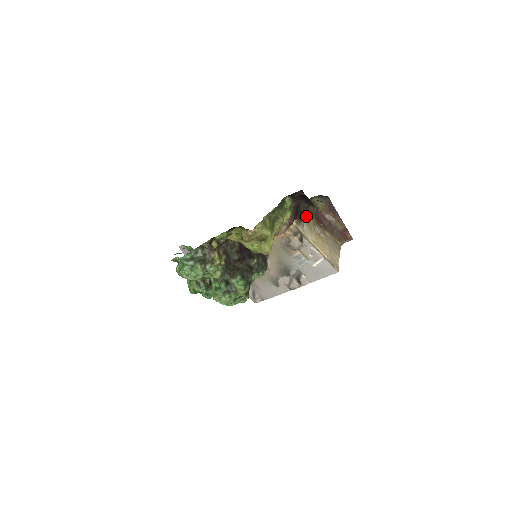
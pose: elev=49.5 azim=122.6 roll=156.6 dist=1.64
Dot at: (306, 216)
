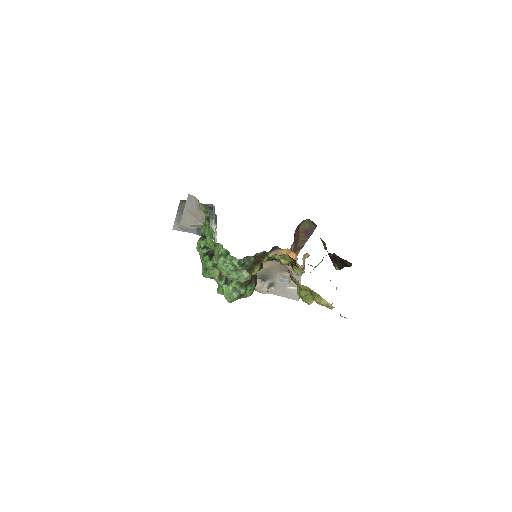
Dot at: occluded
